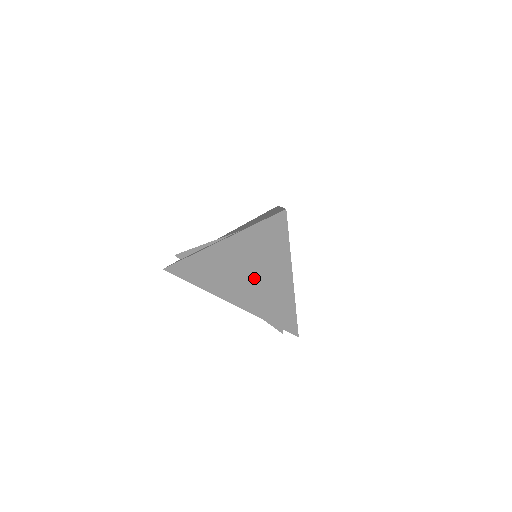
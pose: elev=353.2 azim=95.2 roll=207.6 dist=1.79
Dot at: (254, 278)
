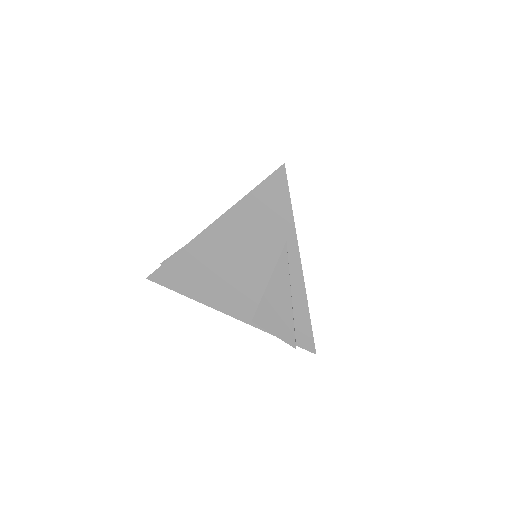
Dot at: (254, 271)
